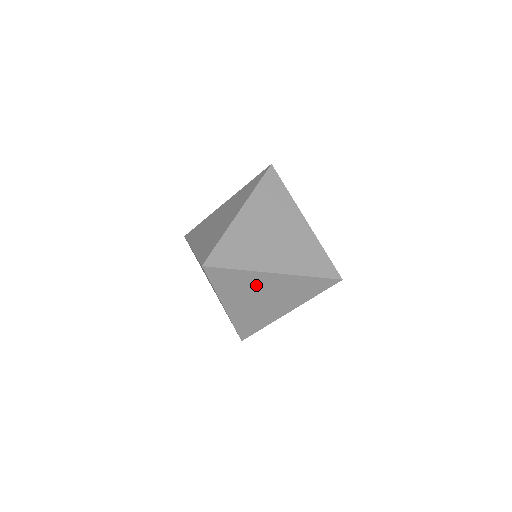
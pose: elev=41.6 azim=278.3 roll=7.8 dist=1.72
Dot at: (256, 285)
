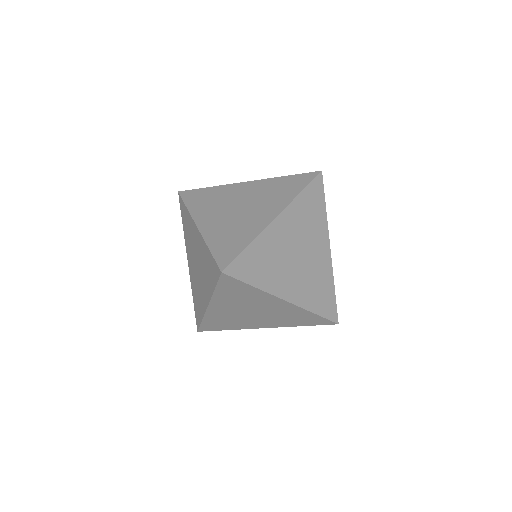
Dot at: (258, 302)
